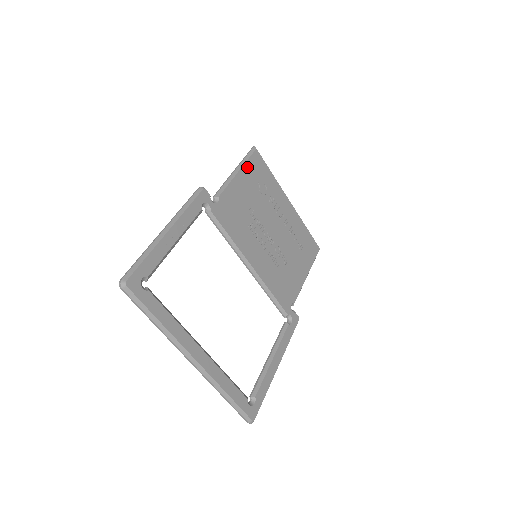
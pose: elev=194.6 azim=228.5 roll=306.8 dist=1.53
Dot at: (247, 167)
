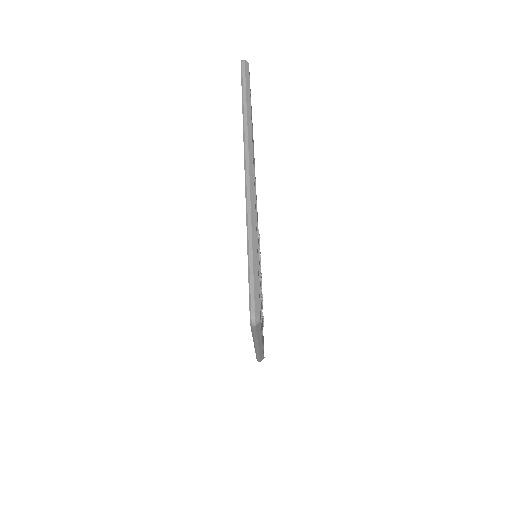
Dot at: occluded
